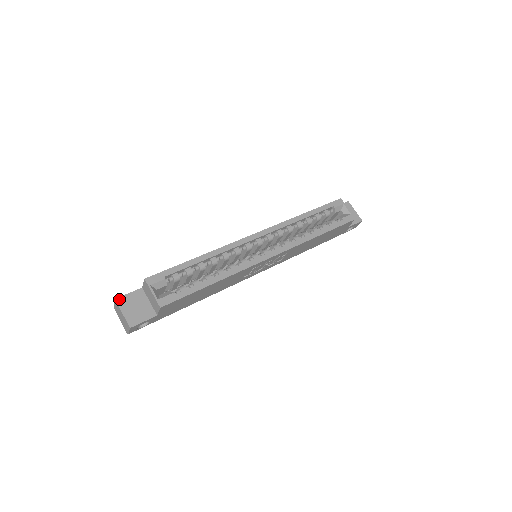
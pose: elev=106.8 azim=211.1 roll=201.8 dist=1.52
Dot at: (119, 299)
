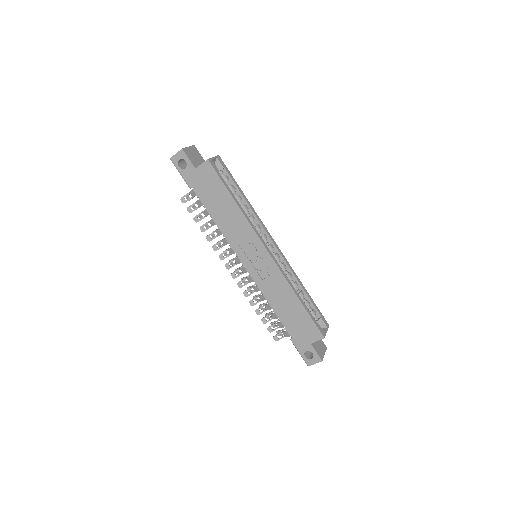
Dot at: (195, 147)
